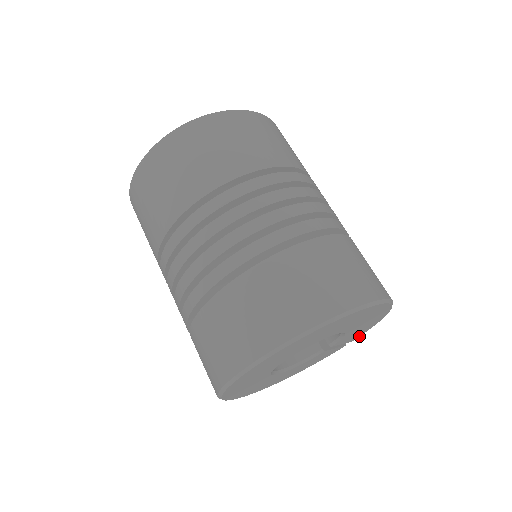
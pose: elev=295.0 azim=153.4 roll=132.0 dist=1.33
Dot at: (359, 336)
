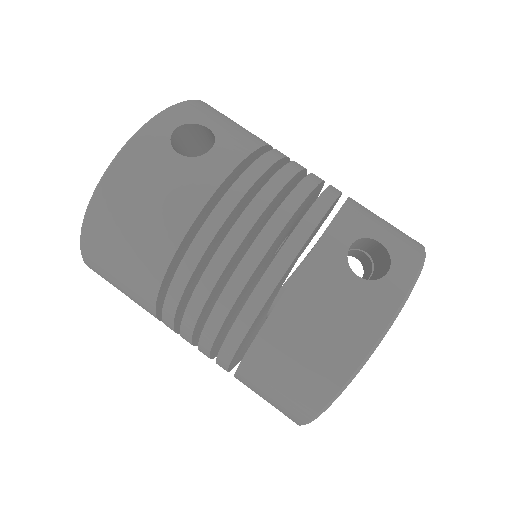
Dot at: occluded
